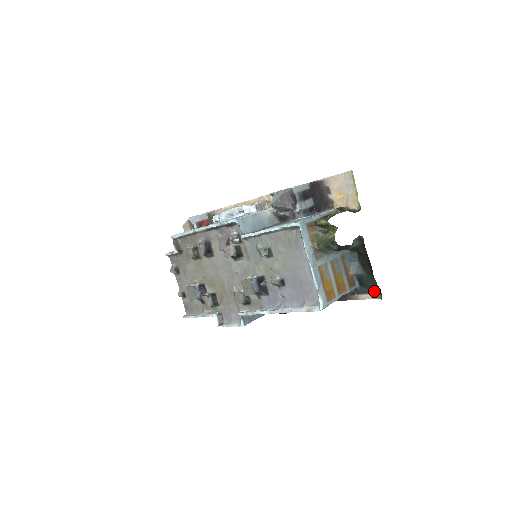
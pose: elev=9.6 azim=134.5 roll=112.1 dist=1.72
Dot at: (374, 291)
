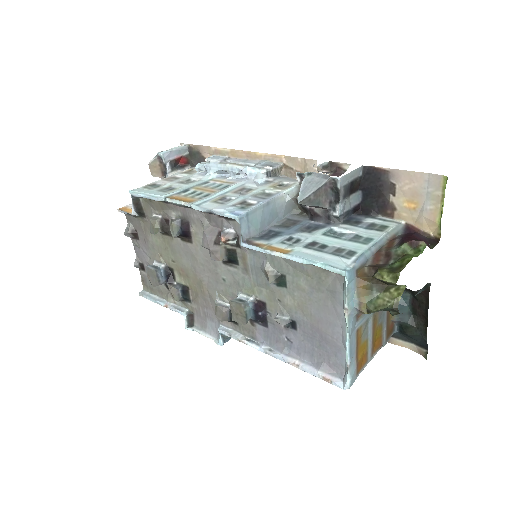
Dot at: (417, 343)
